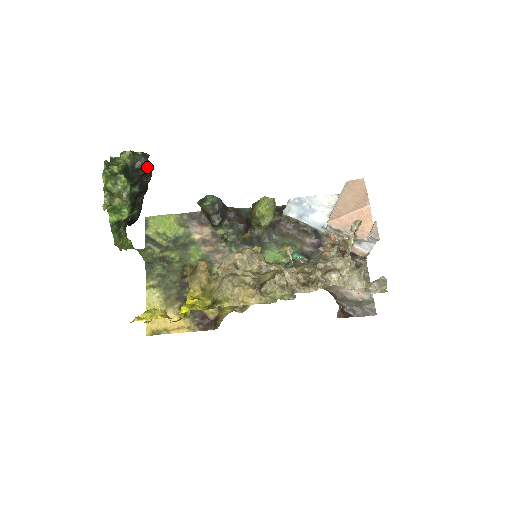
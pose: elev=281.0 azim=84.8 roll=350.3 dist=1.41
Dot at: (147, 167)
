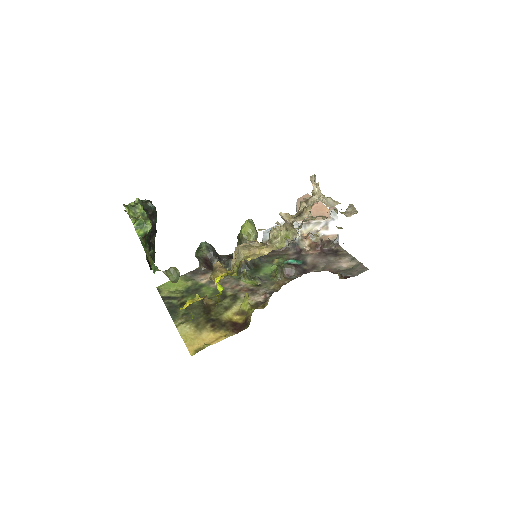
Dot at: (153, 207)
